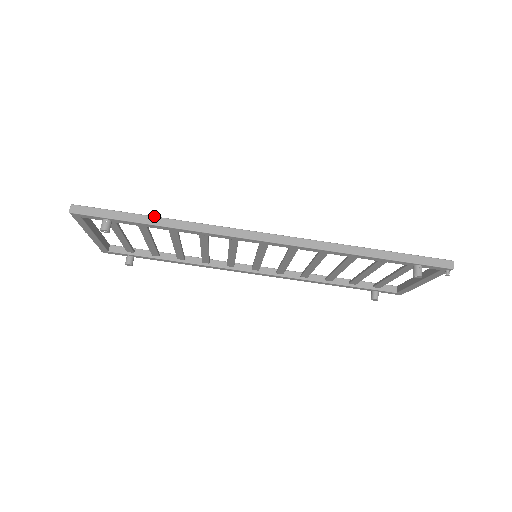
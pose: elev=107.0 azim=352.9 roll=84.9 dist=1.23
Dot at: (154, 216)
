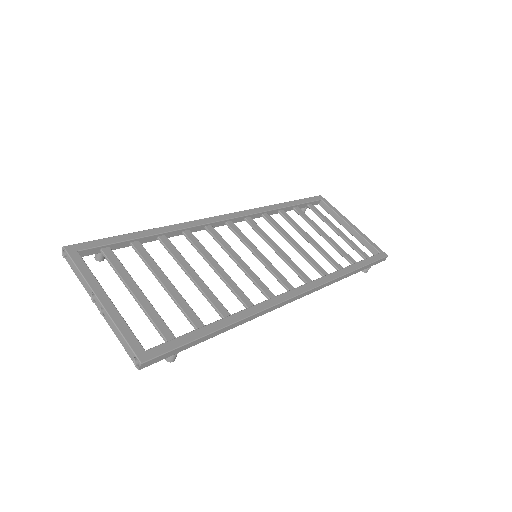
Dot at: (221, 329)
